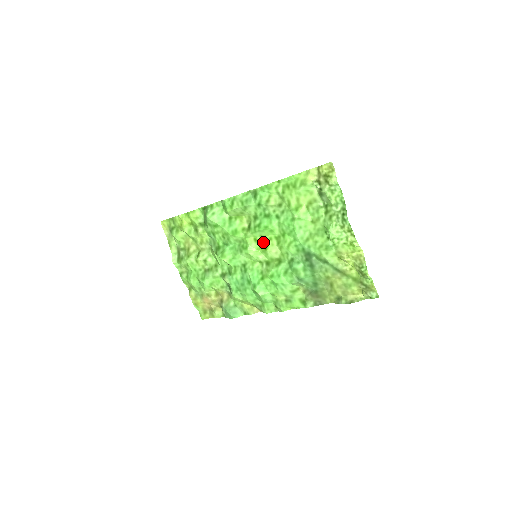
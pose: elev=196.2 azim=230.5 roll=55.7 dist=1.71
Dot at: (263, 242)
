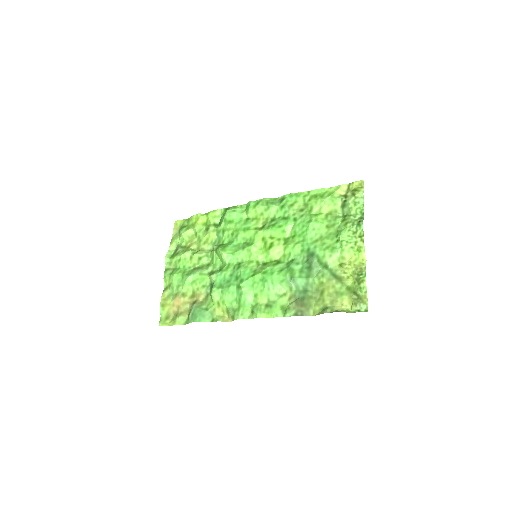
Dot at: (270, 241)
